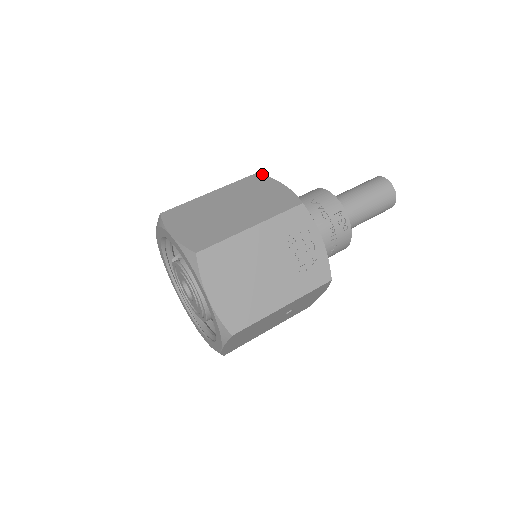
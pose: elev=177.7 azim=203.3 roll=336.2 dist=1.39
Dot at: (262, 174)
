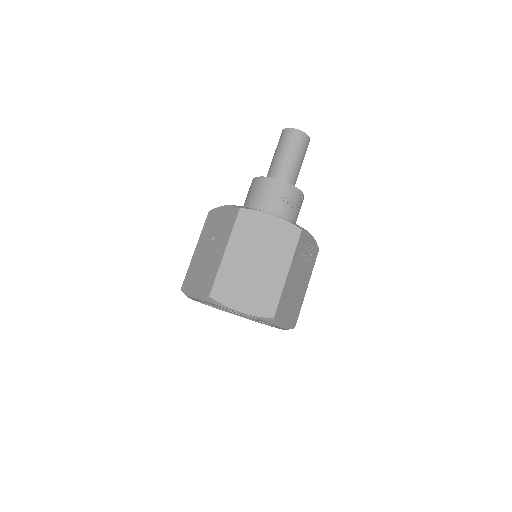
Dot at: (246, 209)
